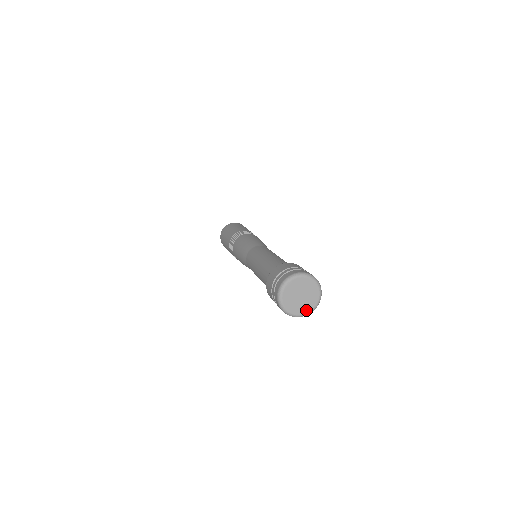
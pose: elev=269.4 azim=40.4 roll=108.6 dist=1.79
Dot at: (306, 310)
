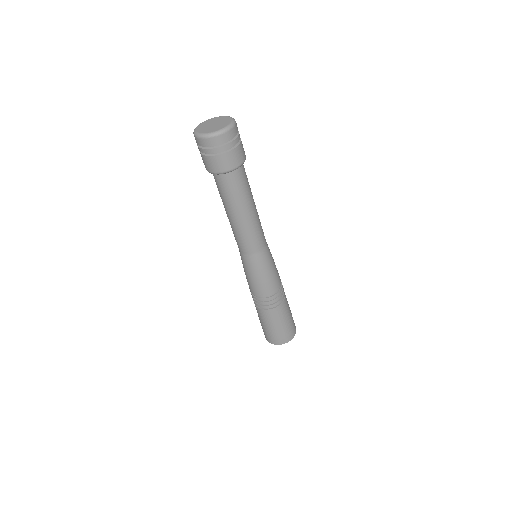
Dot at: (212, 131)
